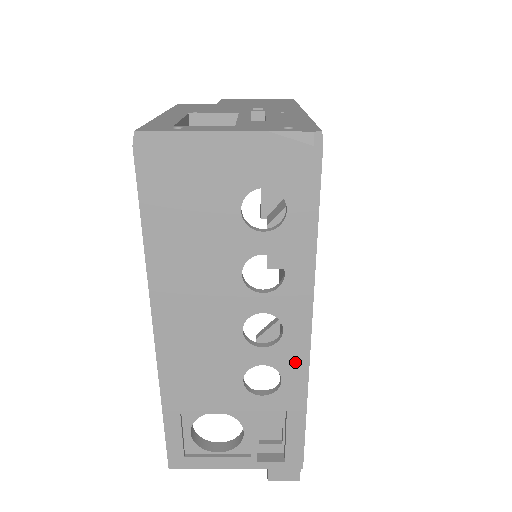
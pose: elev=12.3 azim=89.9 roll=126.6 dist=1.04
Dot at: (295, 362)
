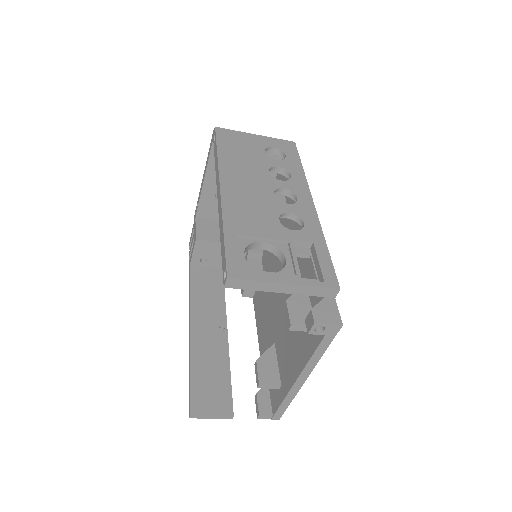
Dot at: (309, 214)
